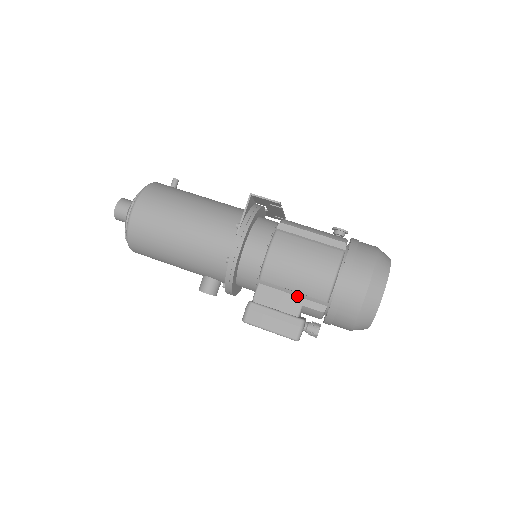
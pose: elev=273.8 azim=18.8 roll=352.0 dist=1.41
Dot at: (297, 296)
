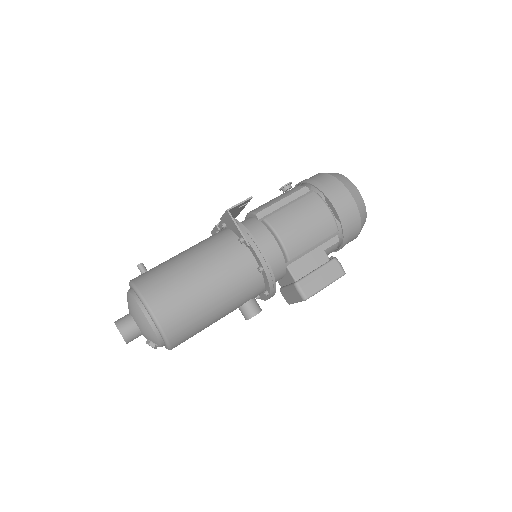
Dot at: (316, 248)
